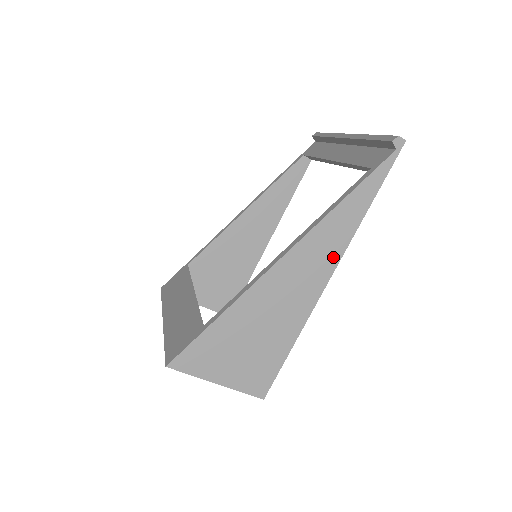
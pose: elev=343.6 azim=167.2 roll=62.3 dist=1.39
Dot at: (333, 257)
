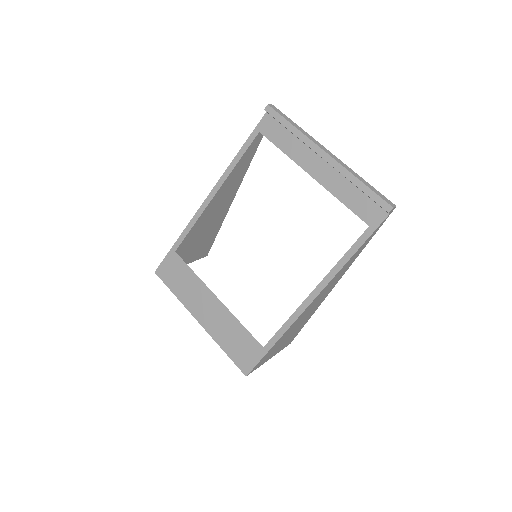
Dot at: (339, 278)
